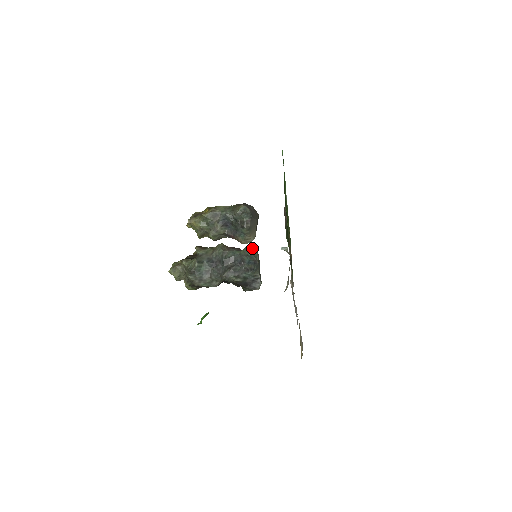
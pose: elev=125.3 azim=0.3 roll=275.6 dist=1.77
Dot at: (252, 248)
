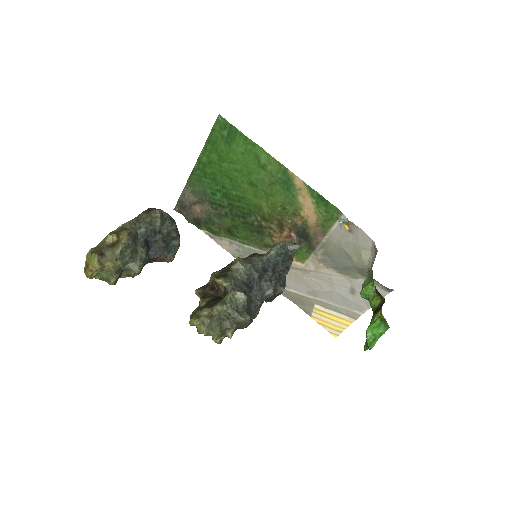
Dot at: (284, 242)
